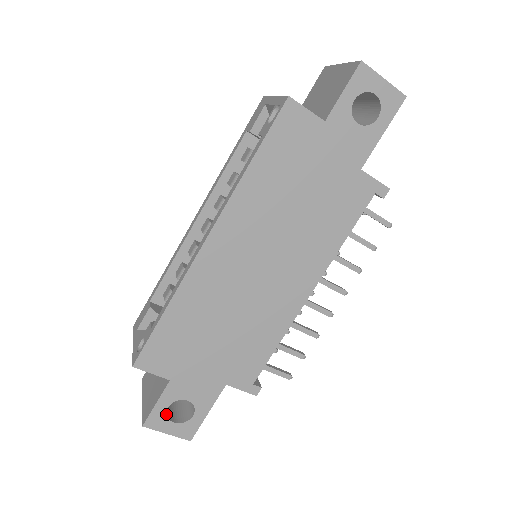
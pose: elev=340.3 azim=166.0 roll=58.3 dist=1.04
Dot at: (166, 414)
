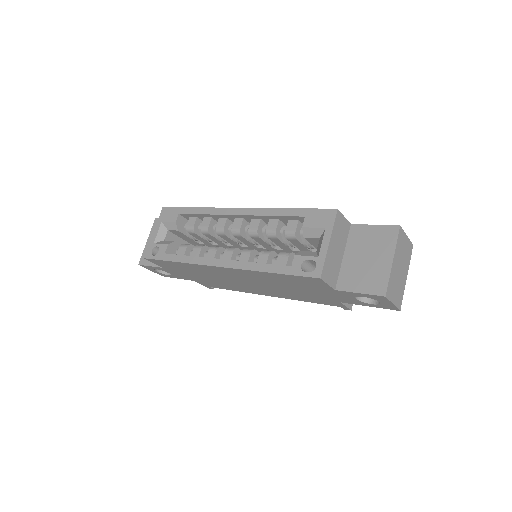
Dot at: (154, 269)
